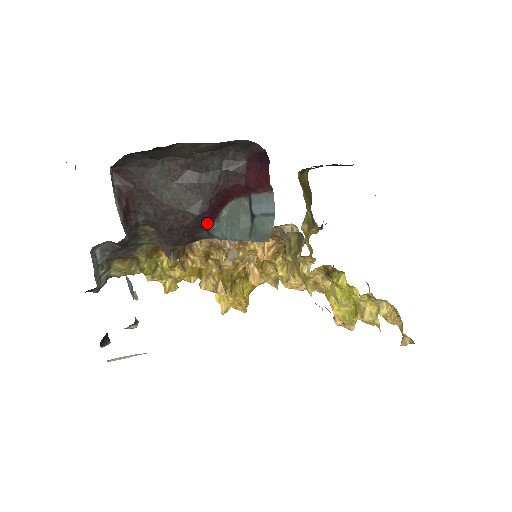
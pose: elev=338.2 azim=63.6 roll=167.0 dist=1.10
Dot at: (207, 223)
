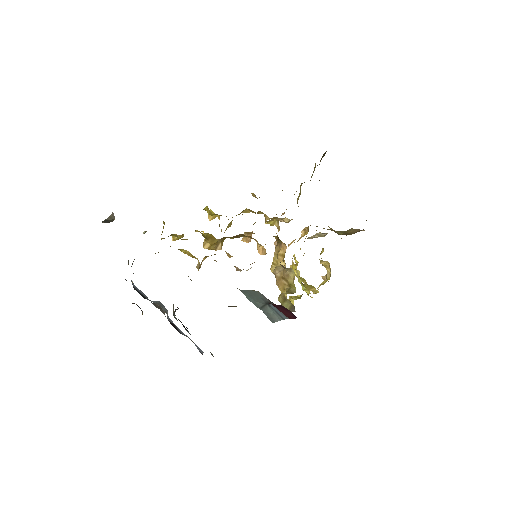
Dot at: occluded
